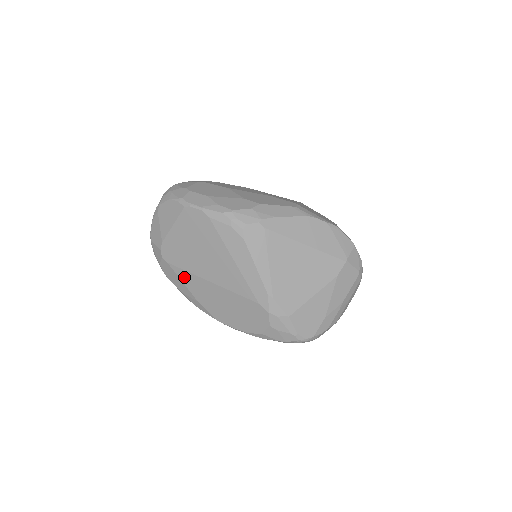
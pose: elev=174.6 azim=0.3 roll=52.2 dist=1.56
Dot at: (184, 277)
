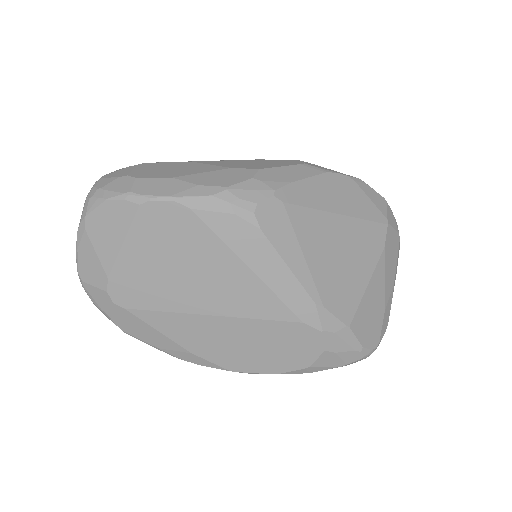
Dot at: (160, 323)
